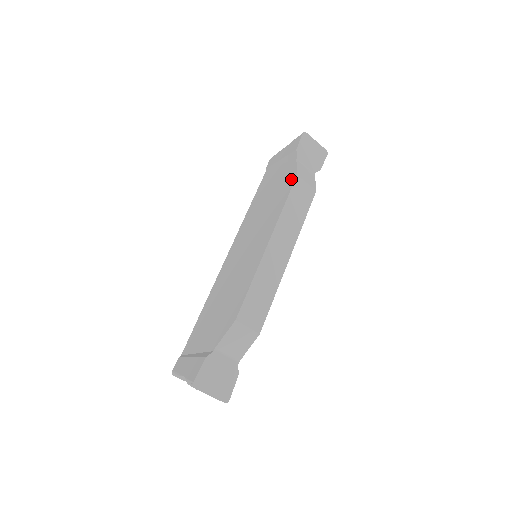
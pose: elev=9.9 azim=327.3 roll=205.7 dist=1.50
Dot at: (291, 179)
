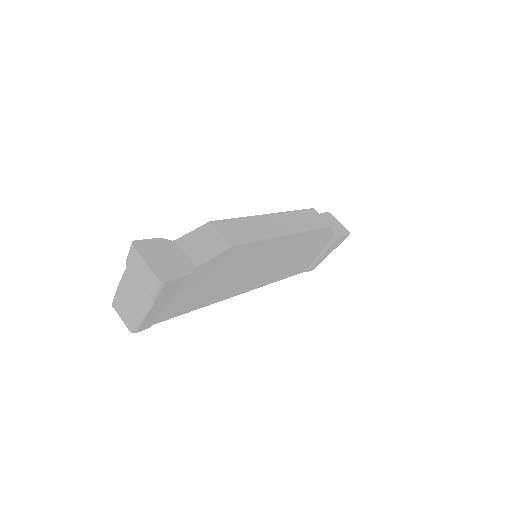
Dot at: occluded
